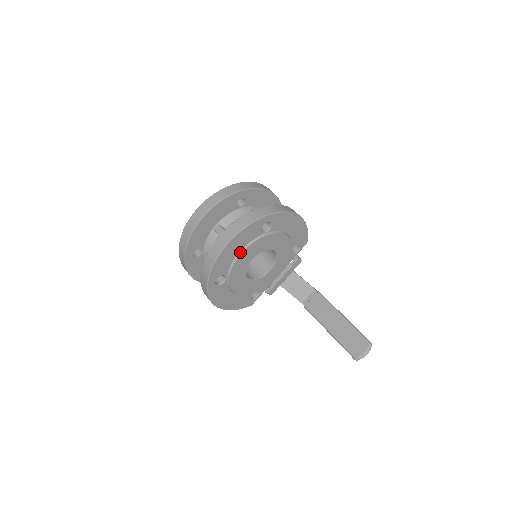
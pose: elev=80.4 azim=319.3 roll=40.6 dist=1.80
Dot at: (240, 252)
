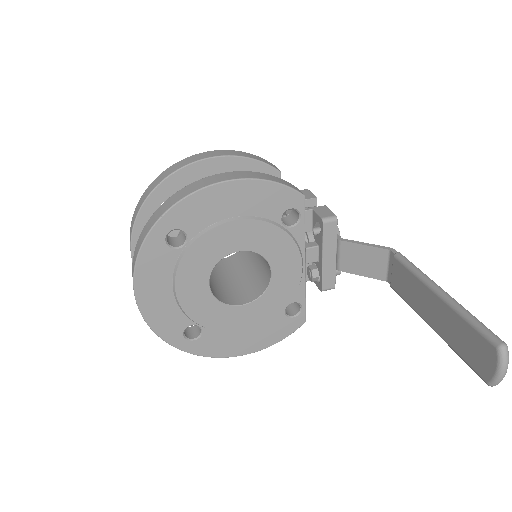
Dot at: (174, 291)
